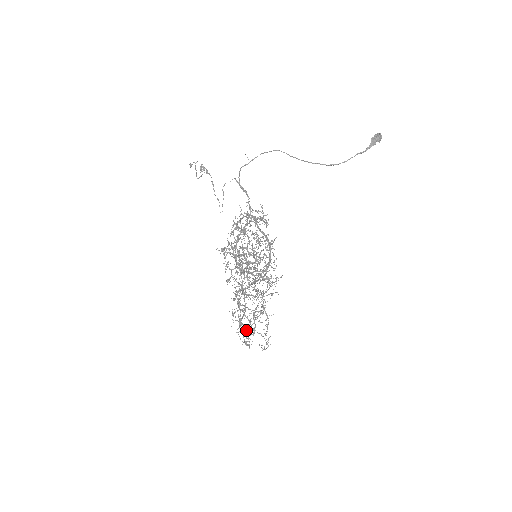
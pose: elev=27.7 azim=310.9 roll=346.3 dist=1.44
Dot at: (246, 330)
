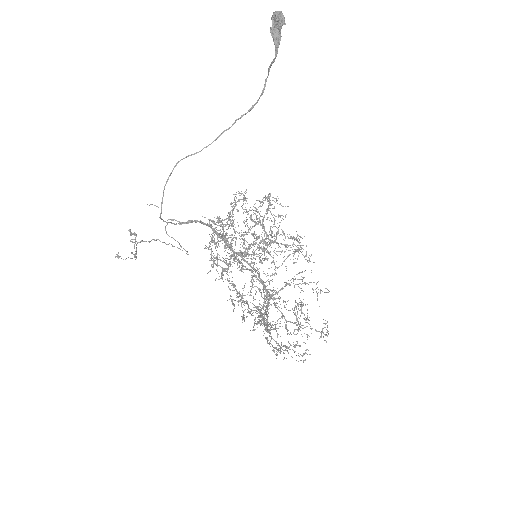
Dot at: occluded
